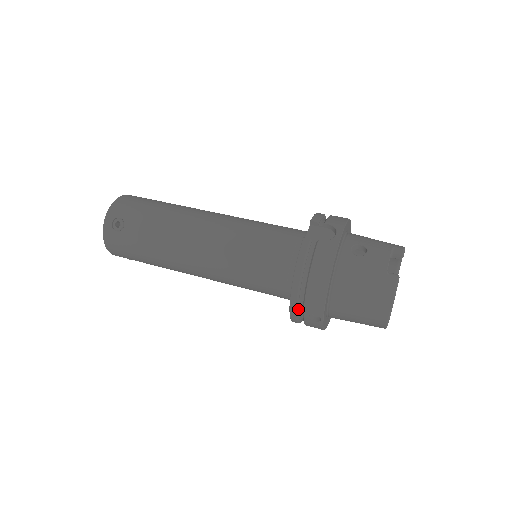
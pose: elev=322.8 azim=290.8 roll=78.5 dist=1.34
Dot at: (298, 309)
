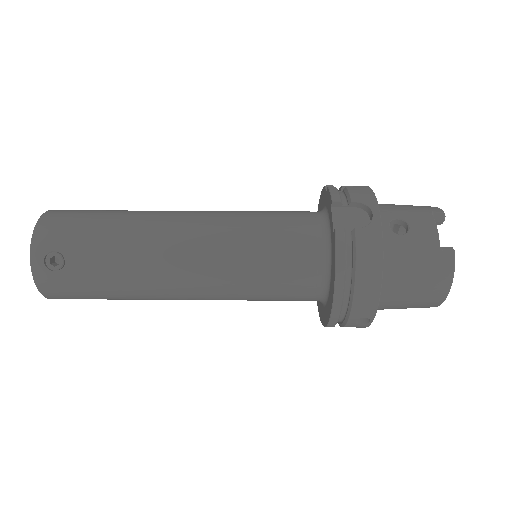
Dot at: (339, 316)
